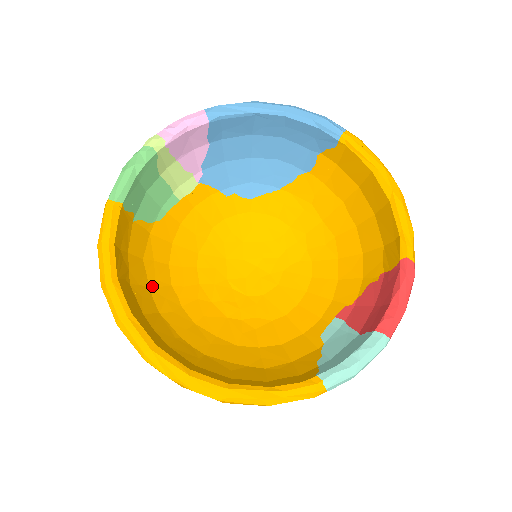
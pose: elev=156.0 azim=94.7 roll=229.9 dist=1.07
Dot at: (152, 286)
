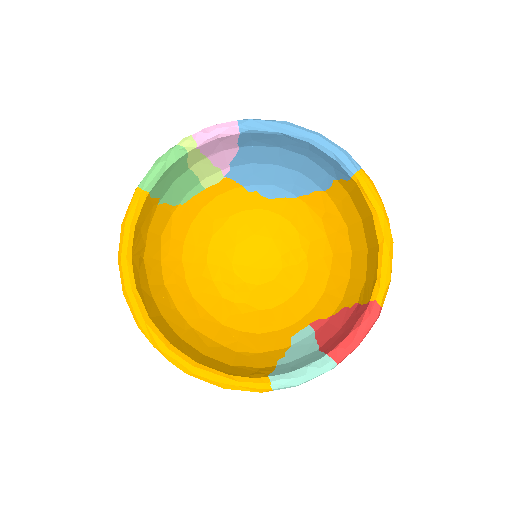
Dot at: (164, 260)
